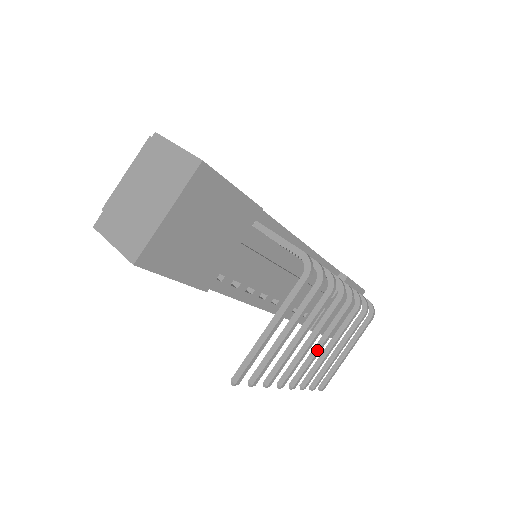
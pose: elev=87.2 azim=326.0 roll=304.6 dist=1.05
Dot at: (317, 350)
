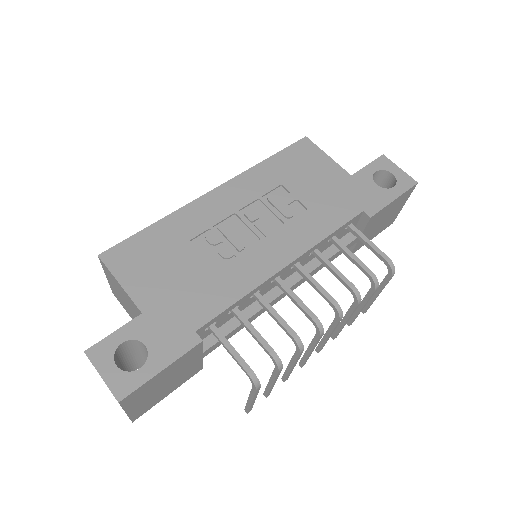
Dot at: (325, 339)
